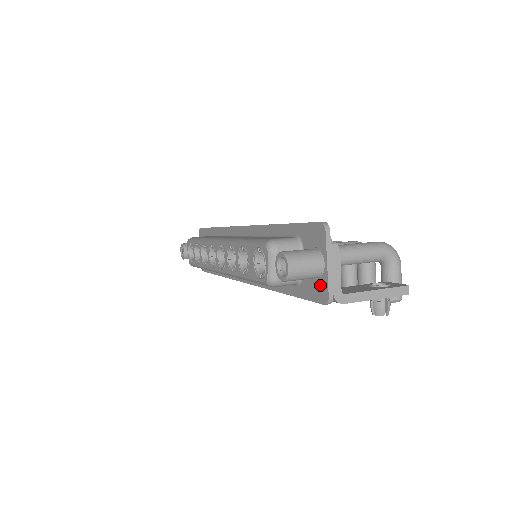
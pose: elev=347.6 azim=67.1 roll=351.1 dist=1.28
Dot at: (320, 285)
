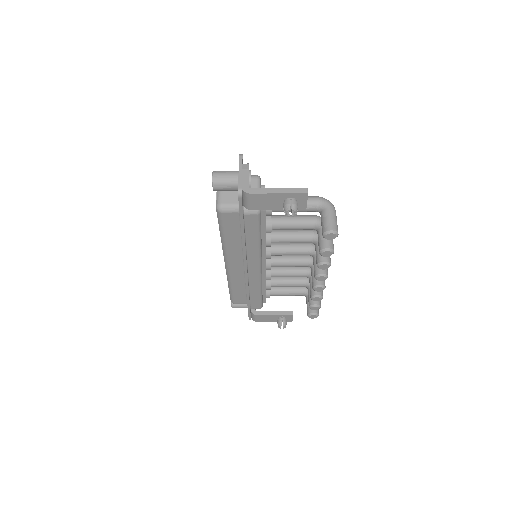
Dot at: occluded
